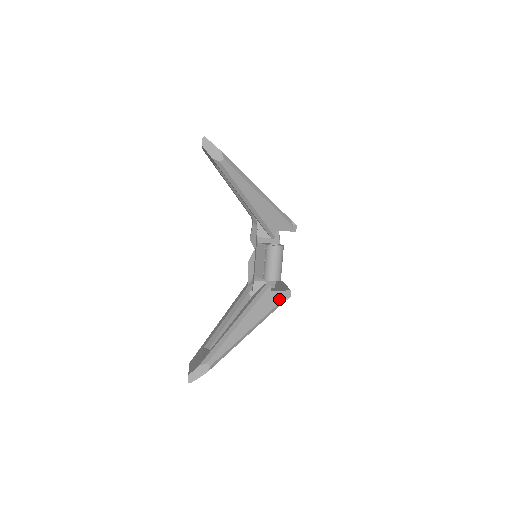
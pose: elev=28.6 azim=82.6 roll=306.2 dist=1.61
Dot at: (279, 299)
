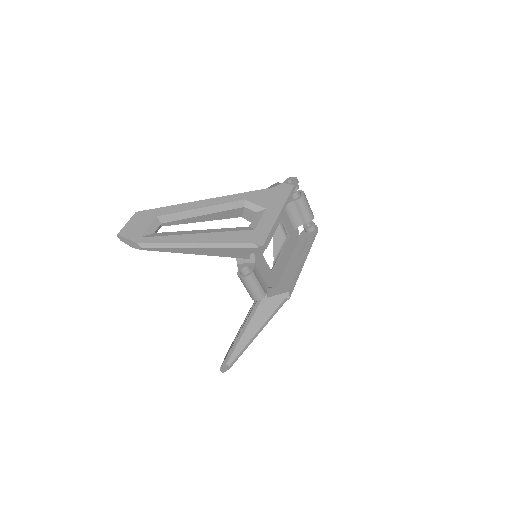
Dot at: (278, 303)
